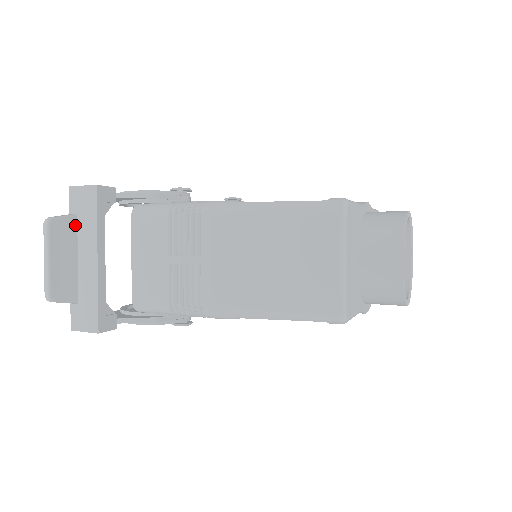
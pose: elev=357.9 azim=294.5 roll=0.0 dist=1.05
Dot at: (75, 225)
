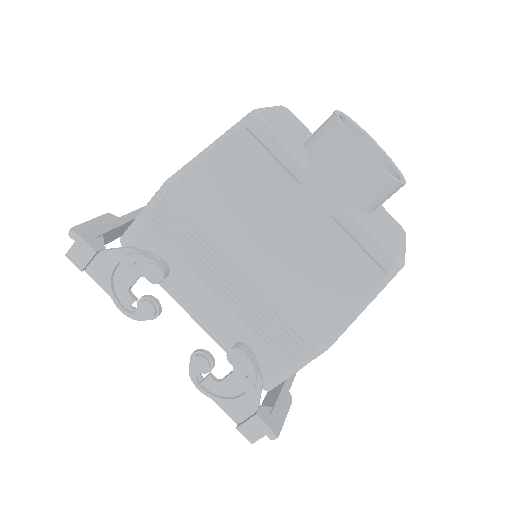
Dot at: occluded
